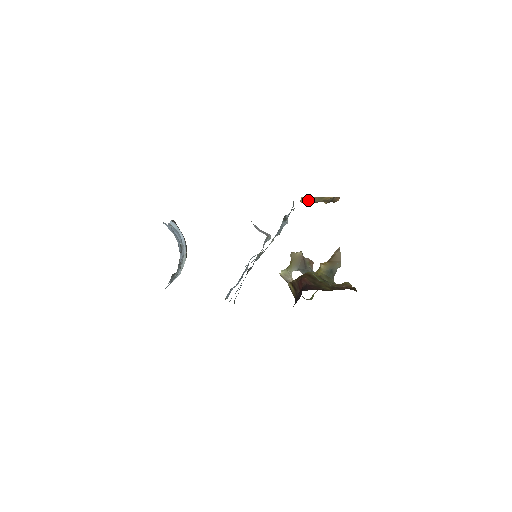
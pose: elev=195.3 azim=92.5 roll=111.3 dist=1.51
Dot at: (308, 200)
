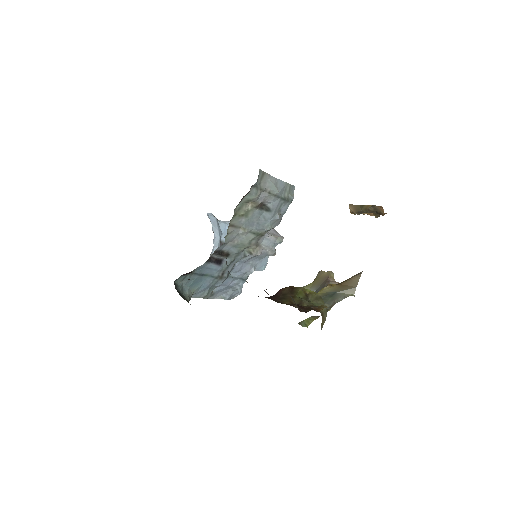
Dot at: (351, 208)
